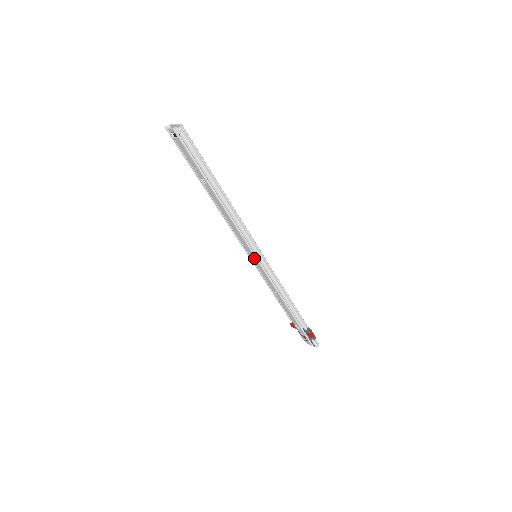
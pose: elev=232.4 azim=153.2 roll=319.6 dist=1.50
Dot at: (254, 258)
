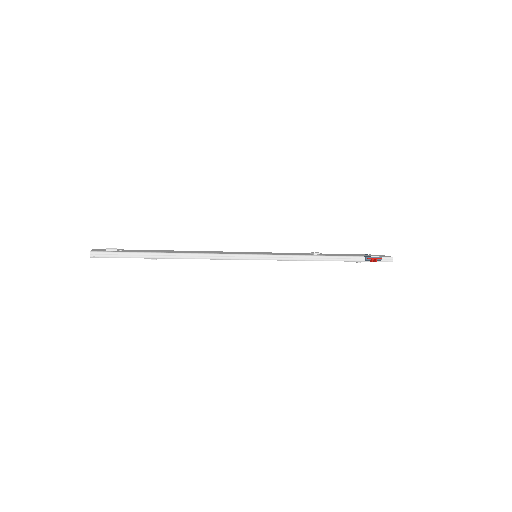
Dot at: occluded
